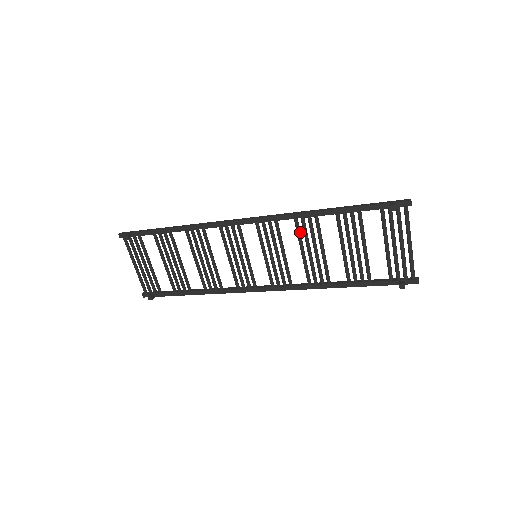
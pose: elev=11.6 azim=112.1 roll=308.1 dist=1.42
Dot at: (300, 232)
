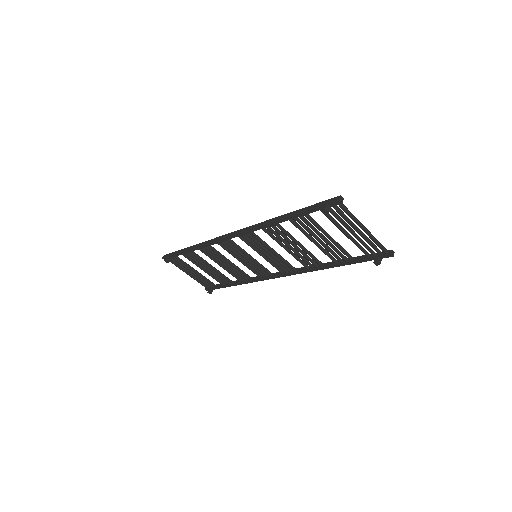
Dot at: (273, 236)
